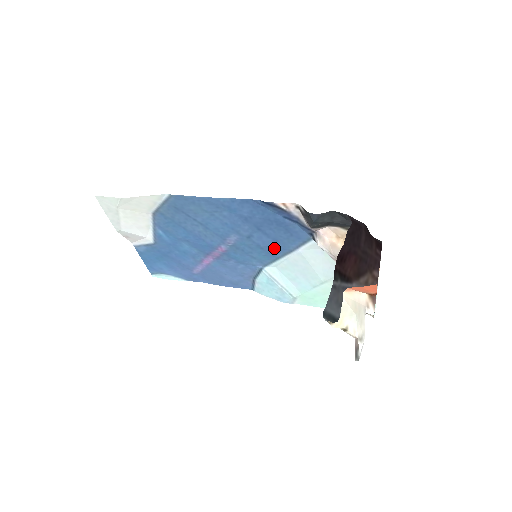
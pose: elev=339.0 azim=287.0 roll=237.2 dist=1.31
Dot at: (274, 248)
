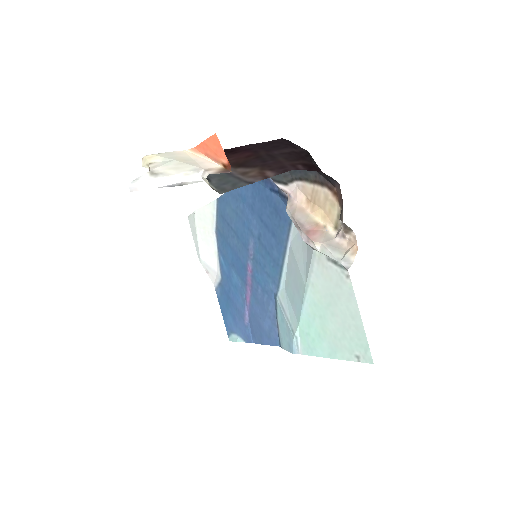
Dot at: (275, 249)
